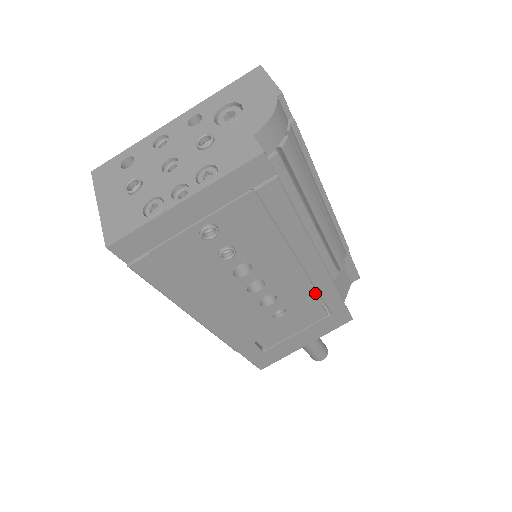
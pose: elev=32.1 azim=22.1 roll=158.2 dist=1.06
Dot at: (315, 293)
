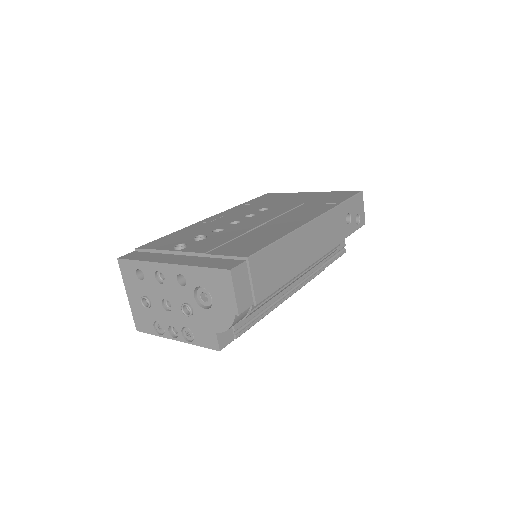
Dot at: occluded
